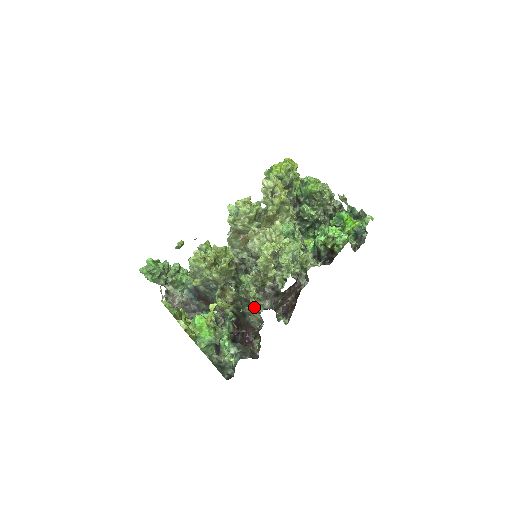
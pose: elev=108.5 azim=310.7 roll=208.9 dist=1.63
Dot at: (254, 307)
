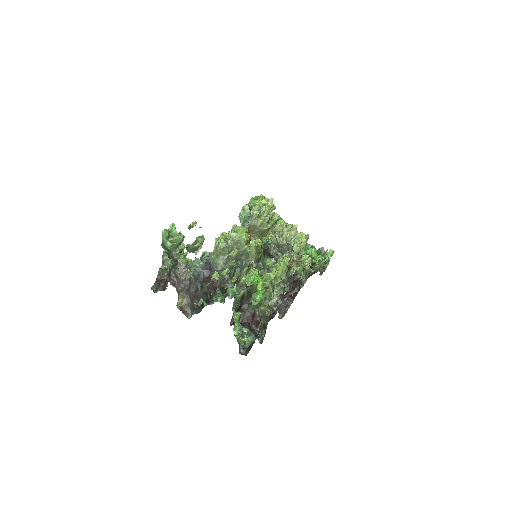
Dot at: (276, 288)
